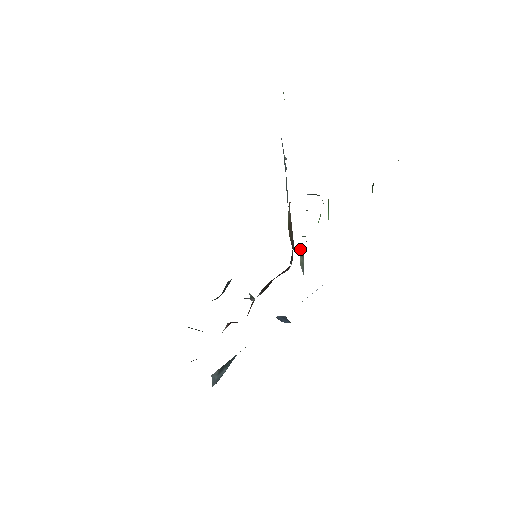
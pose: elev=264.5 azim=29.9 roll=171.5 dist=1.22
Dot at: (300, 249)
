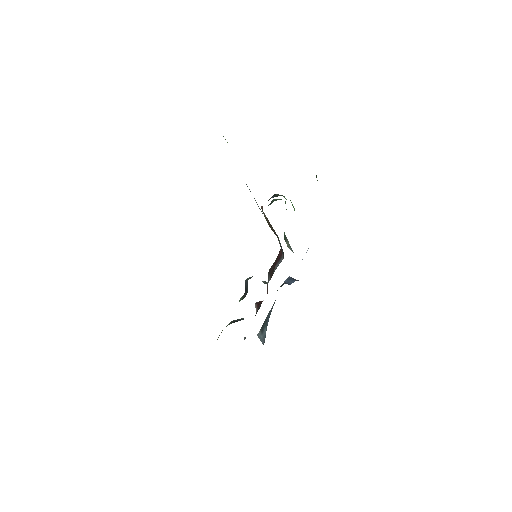
Dot at: (284, 238)
